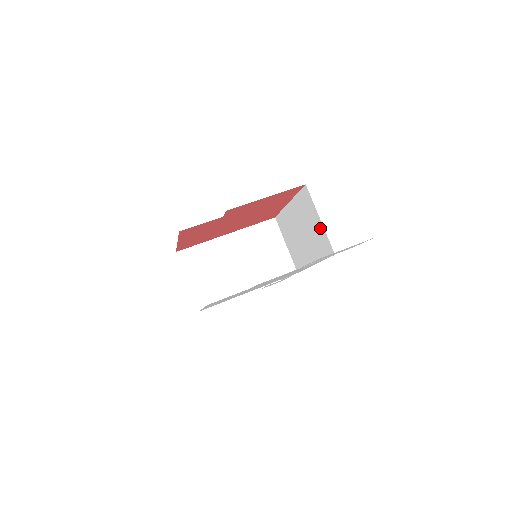
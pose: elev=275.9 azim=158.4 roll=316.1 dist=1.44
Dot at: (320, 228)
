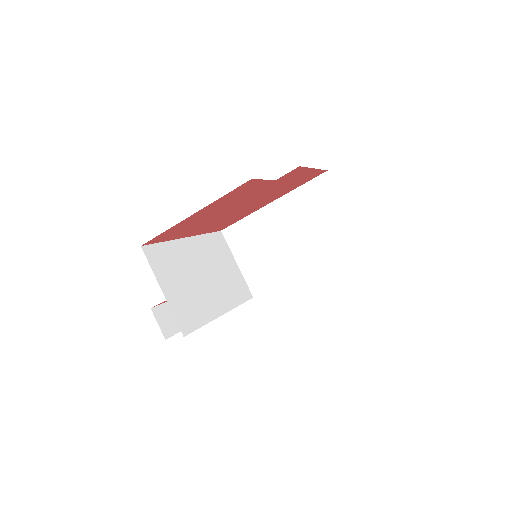
Dot at: (342, 219)
